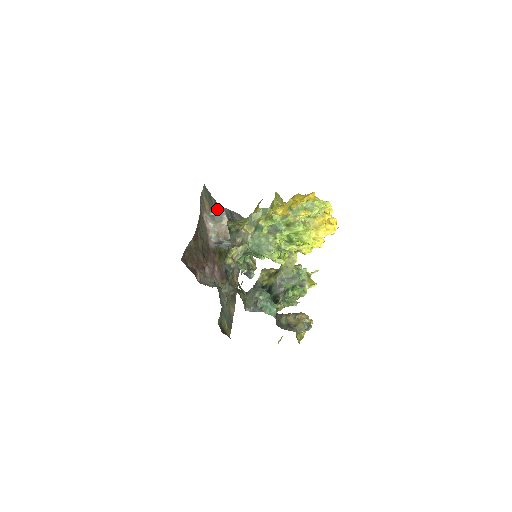
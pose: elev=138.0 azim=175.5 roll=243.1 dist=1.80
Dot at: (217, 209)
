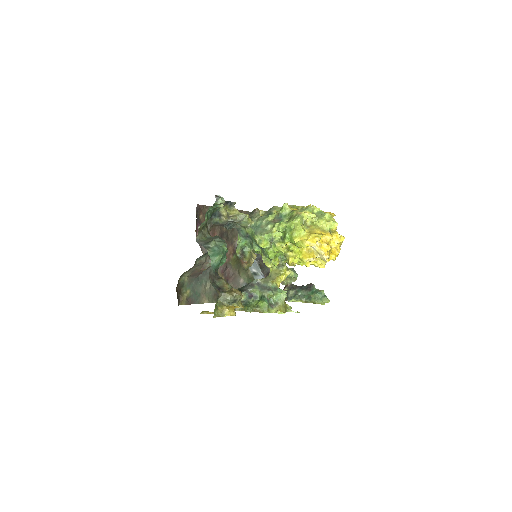
Dot at: occluded
